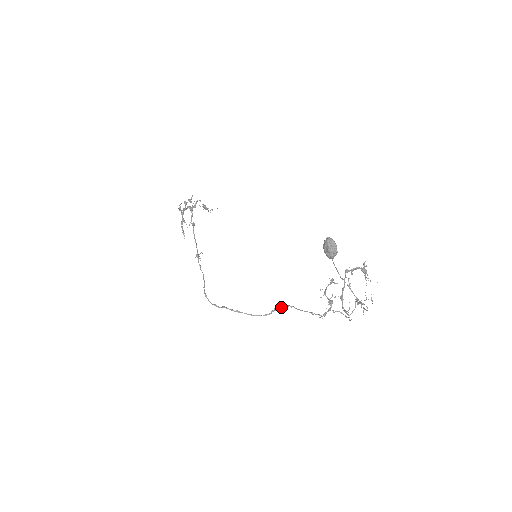
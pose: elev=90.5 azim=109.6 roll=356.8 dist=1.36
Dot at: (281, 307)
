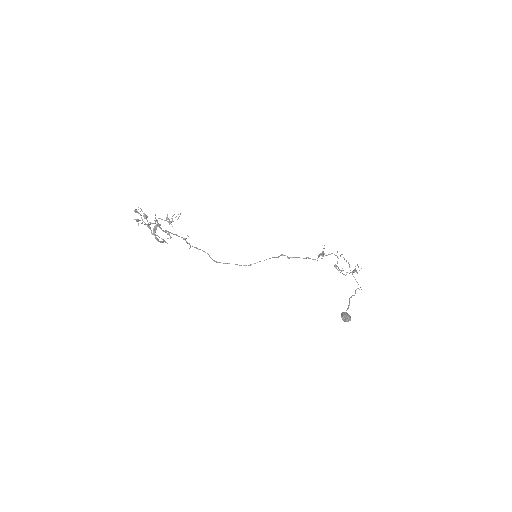
Dot at: (282, 255)
